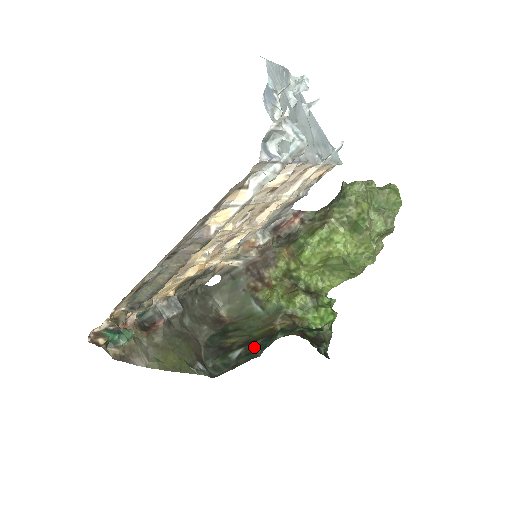
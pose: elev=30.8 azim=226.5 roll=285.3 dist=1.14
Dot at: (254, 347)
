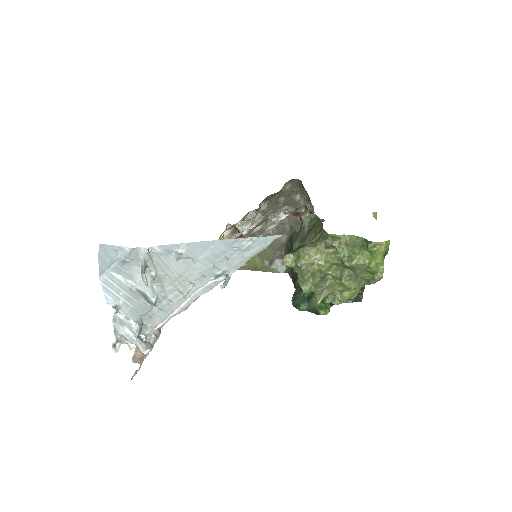
Dot at: occluded
